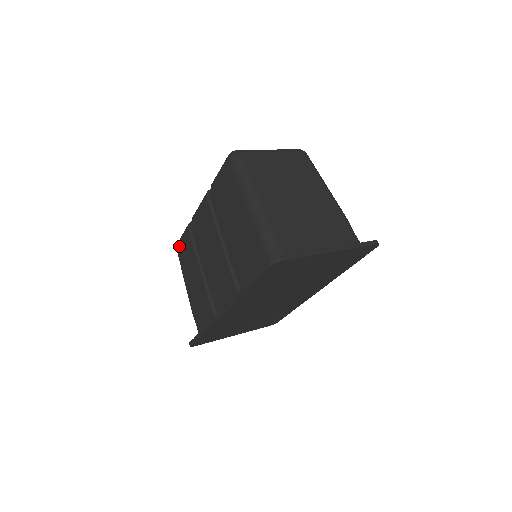
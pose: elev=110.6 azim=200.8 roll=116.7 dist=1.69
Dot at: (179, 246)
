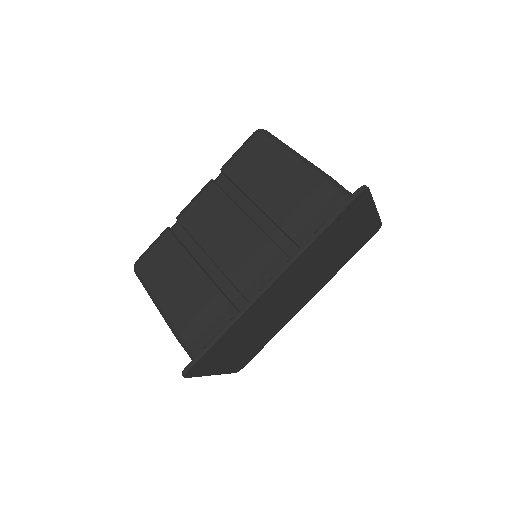
Dot at: (145, 260)
